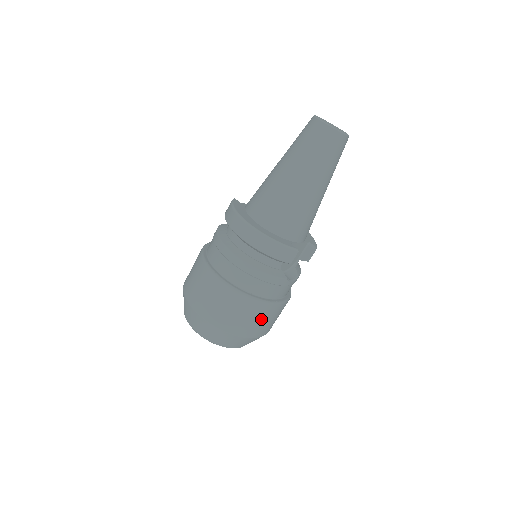
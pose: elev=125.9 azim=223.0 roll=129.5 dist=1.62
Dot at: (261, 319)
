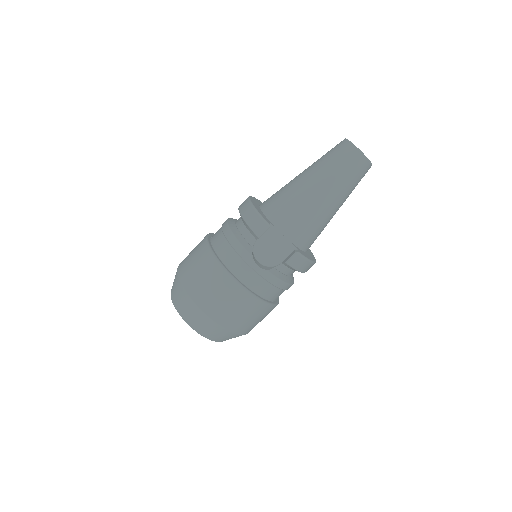
Dot at: (212, 286)
